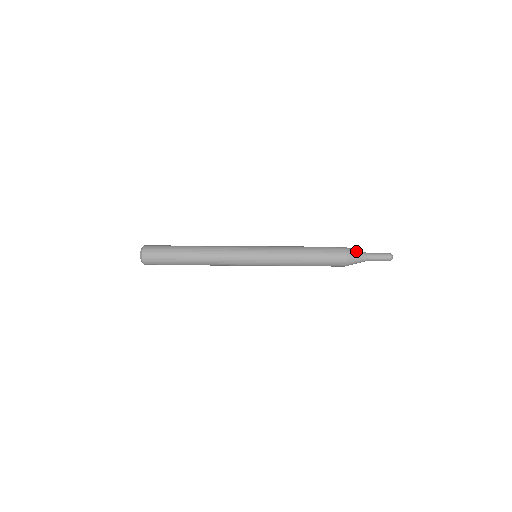
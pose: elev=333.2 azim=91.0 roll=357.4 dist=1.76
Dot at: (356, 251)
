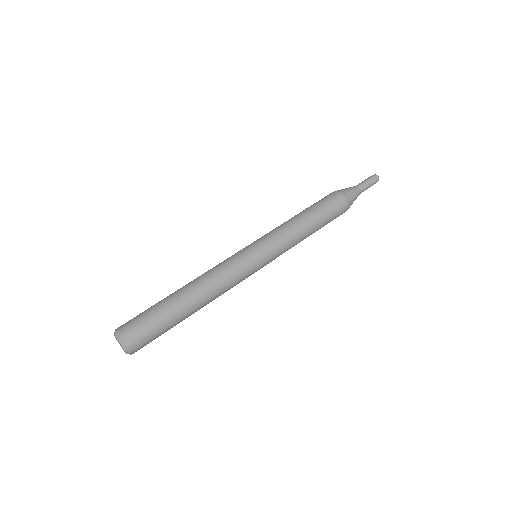
Dot at: (351, 192)
